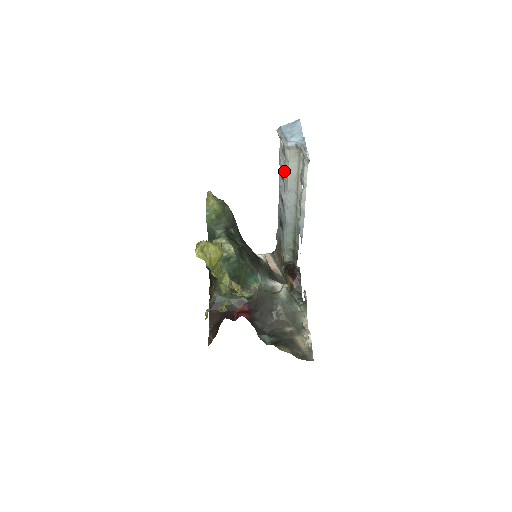
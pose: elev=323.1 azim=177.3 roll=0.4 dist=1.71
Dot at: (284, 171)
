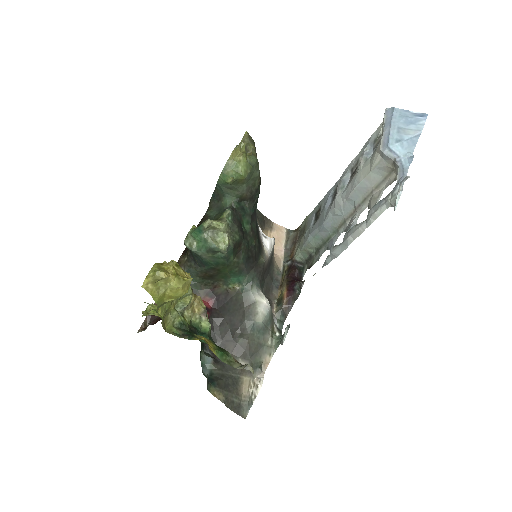
Dot at: (358, 172)
